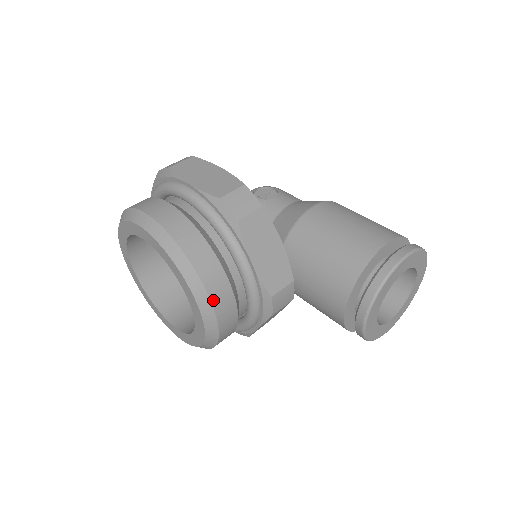
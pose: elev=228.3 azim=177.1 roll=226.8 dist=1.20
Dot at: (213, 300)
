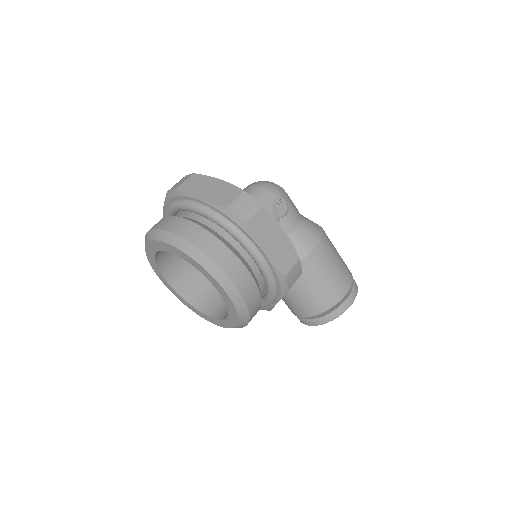
Dot at: occluded
